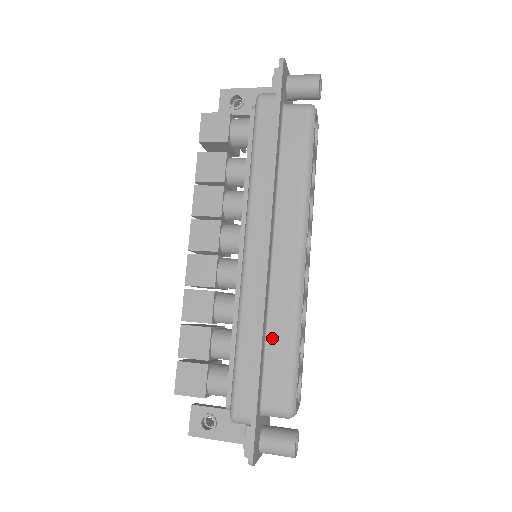
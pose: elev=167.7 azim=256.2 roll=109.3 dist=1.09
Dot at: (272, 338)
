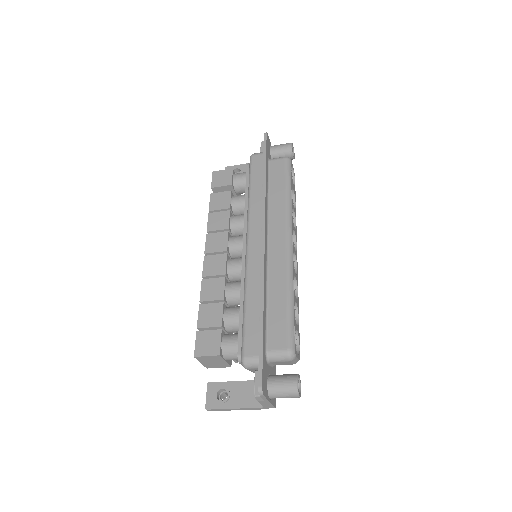
Dot at: (272, 299)
